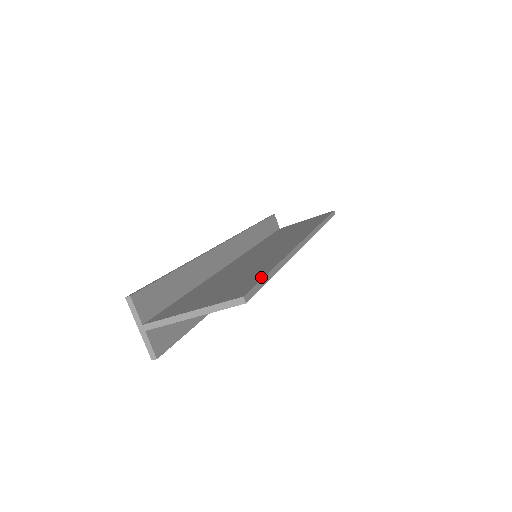
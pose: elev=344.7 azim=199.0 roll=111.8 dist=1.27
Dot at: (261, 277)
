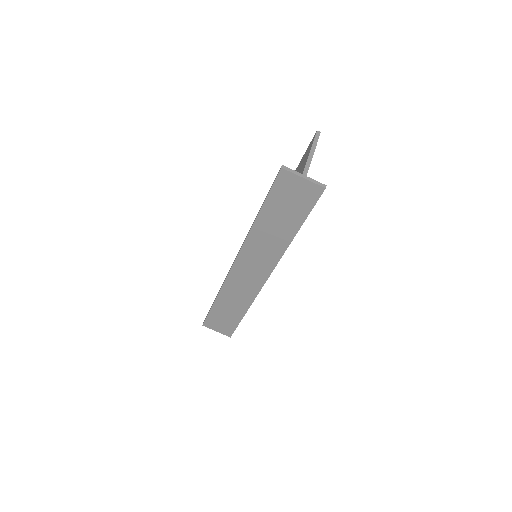
Dot at: (301, 160)
